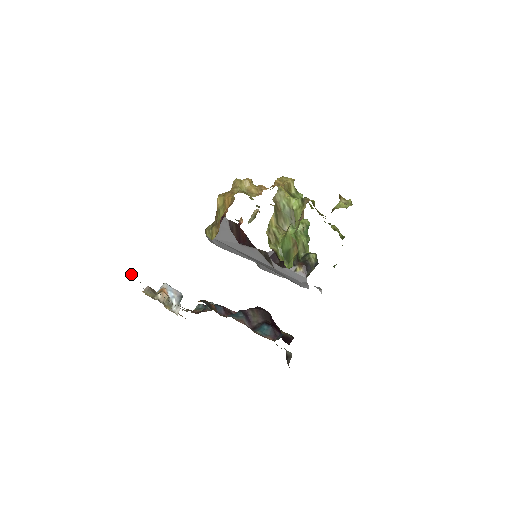
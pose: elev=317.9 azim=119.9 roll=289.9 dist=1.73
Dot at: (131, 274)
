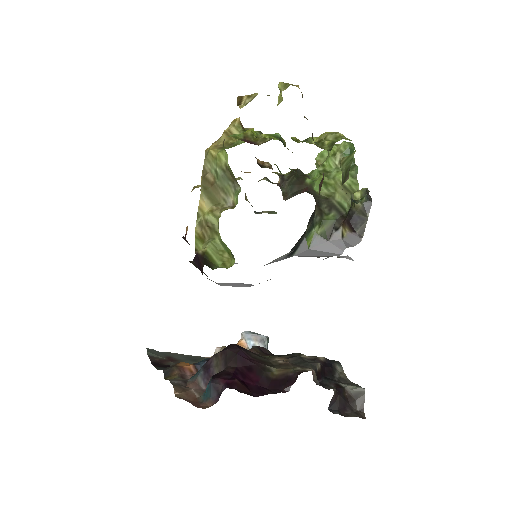
Dot at: (149, 354)
